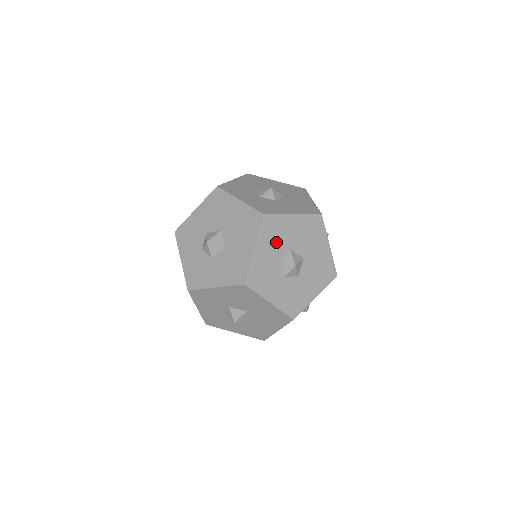
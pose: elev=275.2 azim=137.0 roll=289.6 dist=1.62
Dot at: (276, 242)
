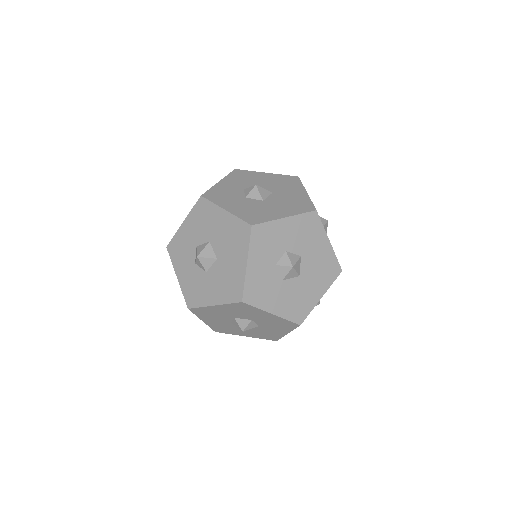
Dot at: (300, 237)
